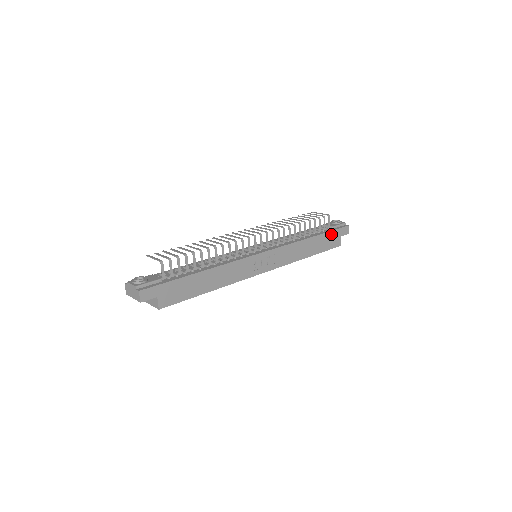
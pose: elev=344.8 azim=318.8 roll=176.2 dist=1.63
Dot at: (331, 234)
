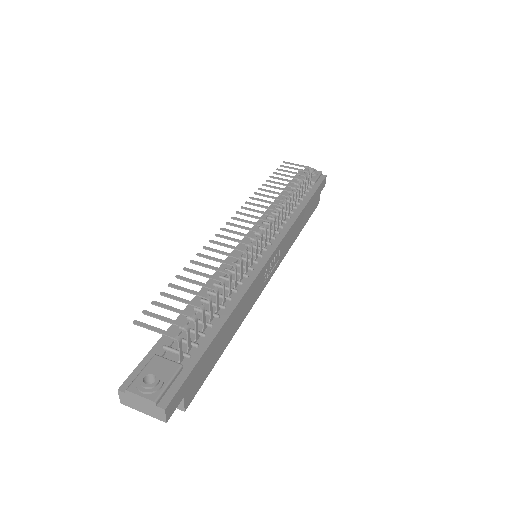
Dot at: (316, 194)
